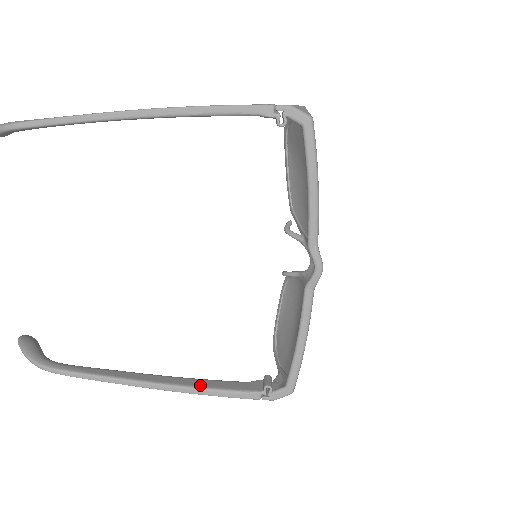
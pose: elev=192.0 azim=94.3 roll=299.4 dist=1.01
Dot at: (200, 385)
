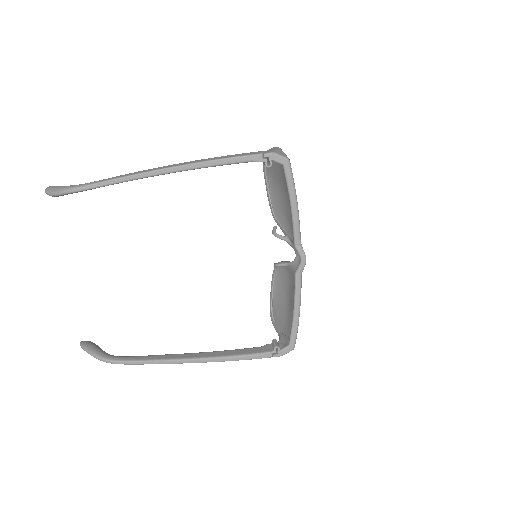
Dot at: (228, 354)
